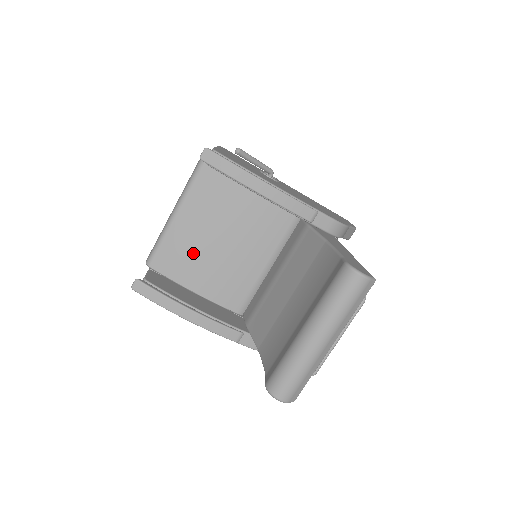
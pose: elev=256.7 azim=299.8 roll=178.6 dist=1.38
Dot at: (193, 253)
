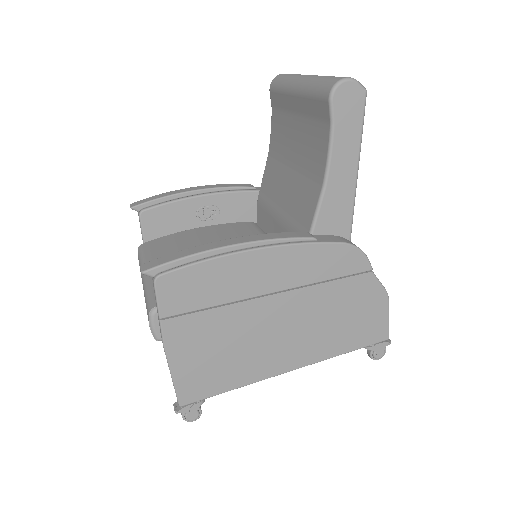
Dot at: occluded
